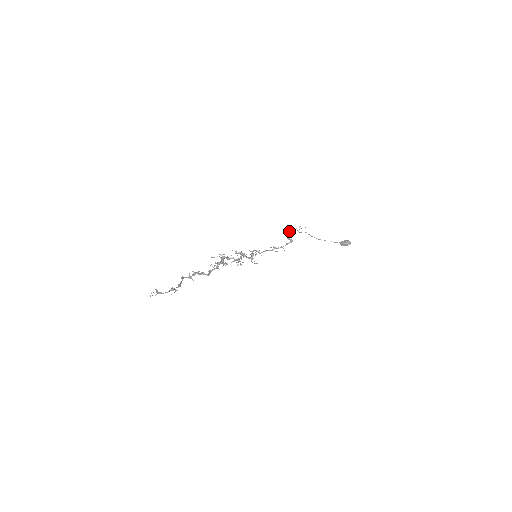
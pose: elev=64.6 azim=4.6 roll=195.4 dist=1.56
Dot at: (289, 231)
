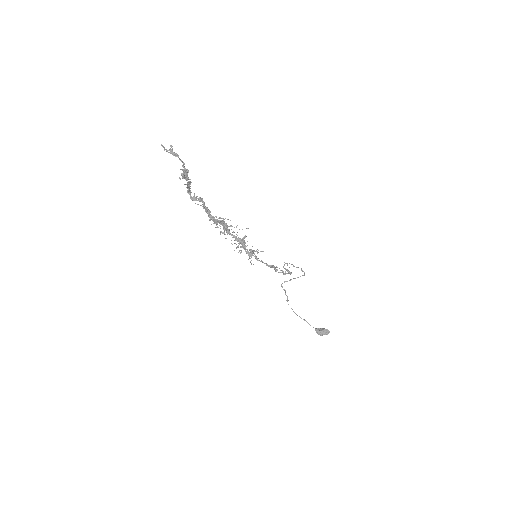
Dot at: (287, 264)
